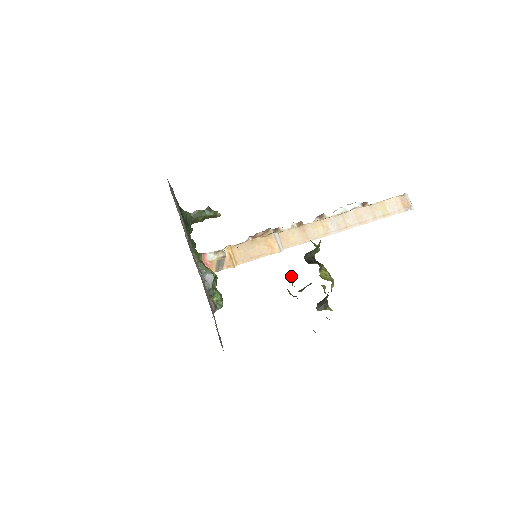
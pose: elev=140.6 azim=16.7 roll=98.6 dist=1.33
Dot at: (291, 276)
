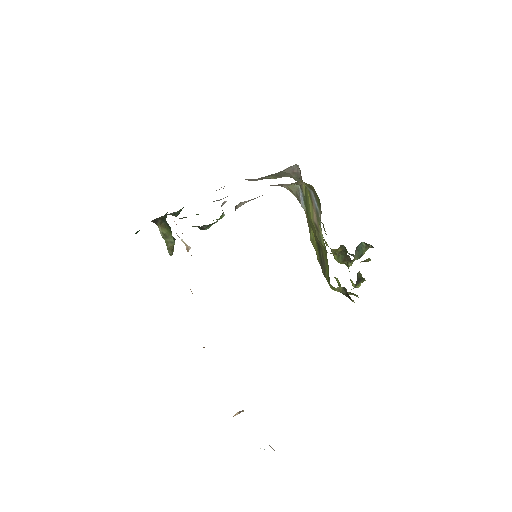
Dot at: (339, 247)
